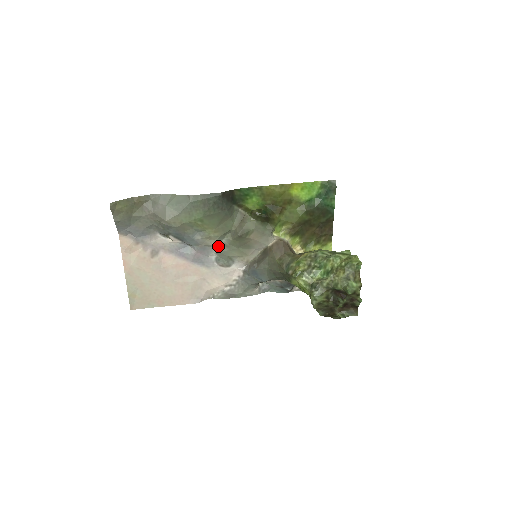
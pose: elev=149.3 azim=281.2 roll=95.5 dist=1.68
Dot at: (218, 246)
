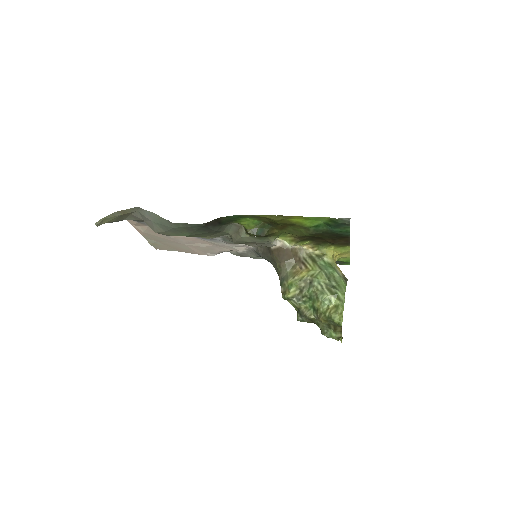
Dot at: (220, 236)
